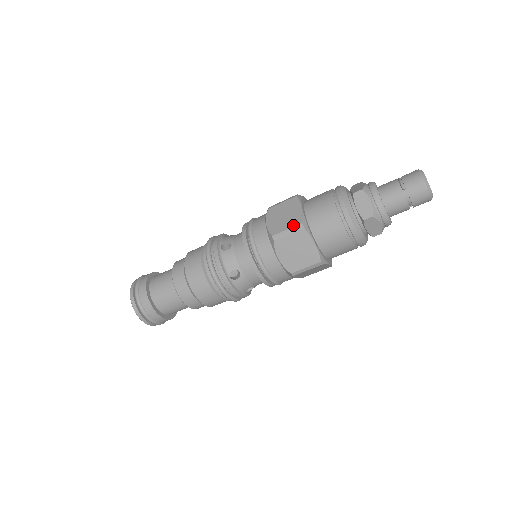
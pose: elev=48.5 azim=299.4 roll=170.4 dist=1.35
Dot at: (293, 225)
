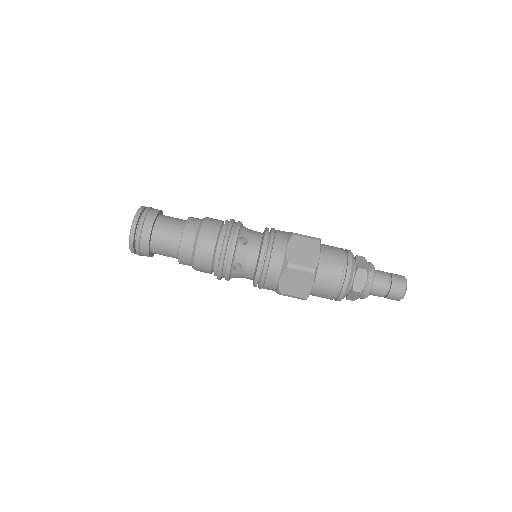
Dot at: (308, 266)
